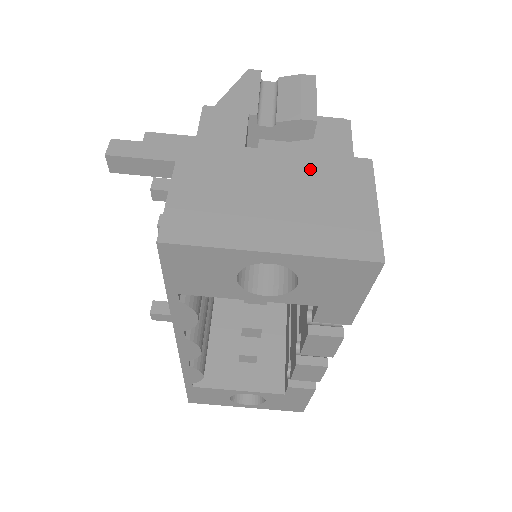
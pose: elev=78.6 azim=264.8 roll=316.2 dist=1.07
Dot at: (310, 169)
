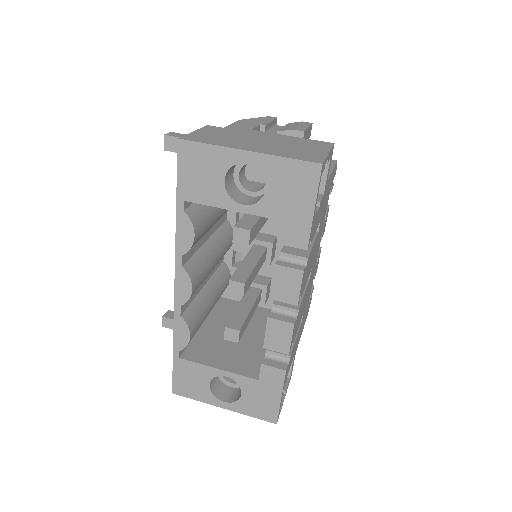
Dot at: (290, 139)
